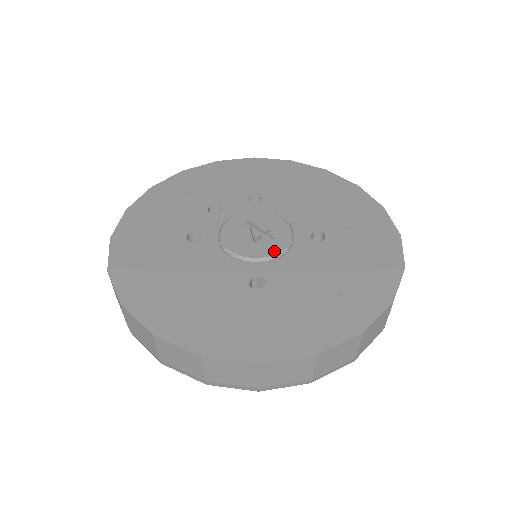
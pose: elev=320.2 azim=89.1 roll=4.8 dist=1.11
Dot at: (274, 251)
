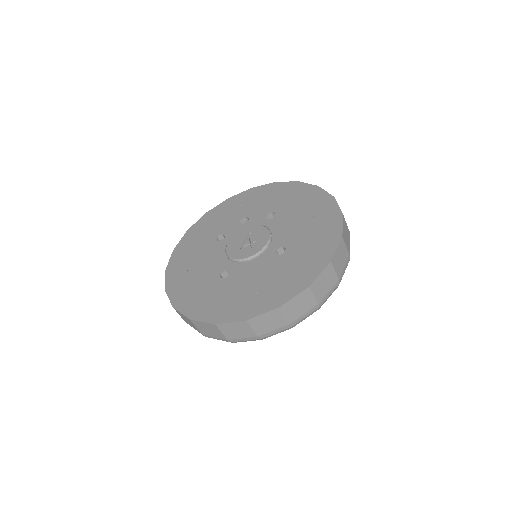
Dot at: (246, 256)
